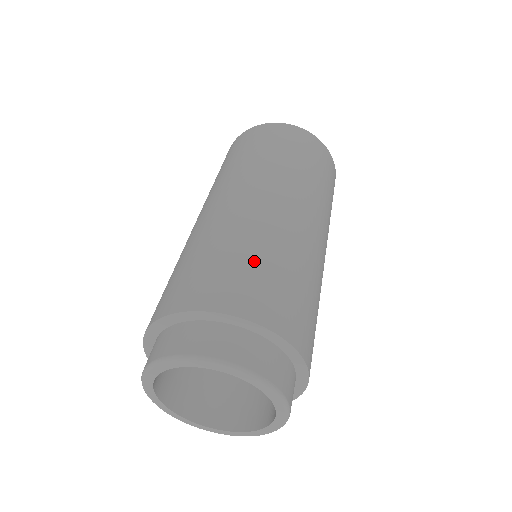
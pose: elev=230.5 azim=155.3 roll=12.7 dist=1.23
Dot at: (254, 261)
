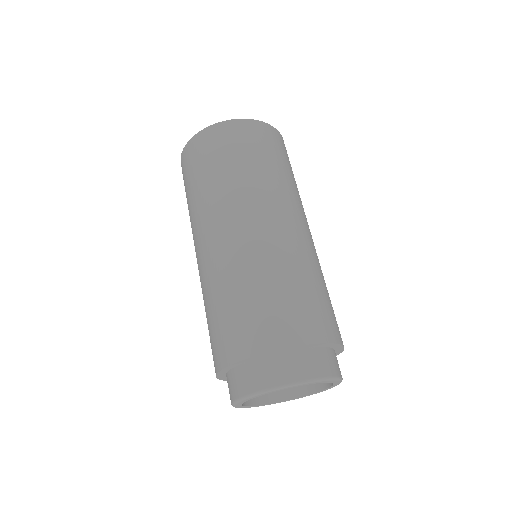
Dot at: (238, 302)
